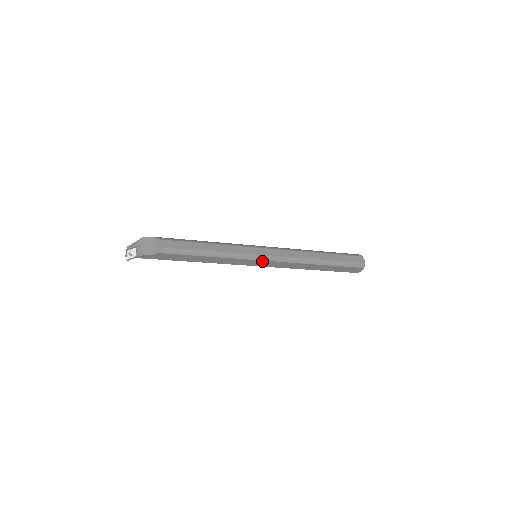
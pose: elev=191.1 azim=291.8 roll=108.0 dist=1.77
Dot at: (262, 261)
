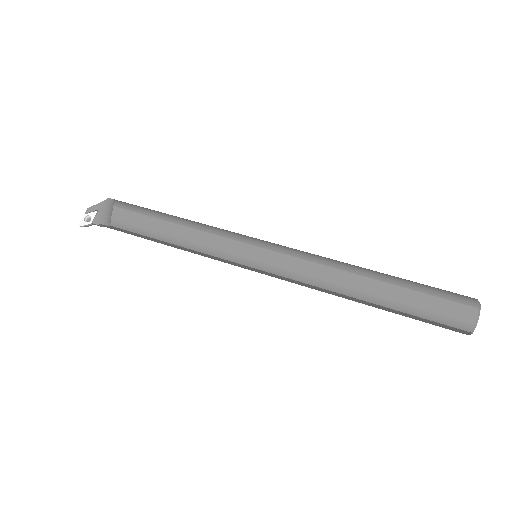
Dot at: (255, 268)
